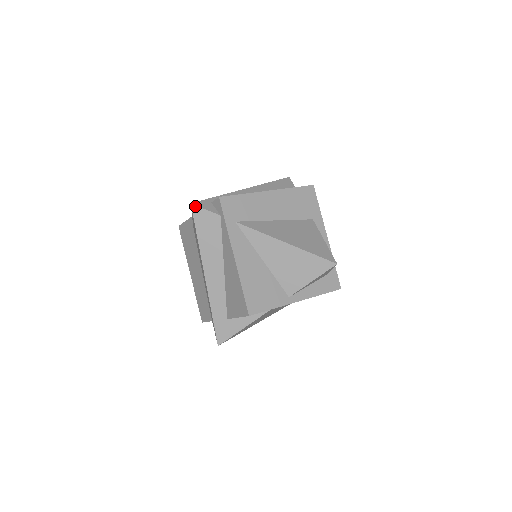
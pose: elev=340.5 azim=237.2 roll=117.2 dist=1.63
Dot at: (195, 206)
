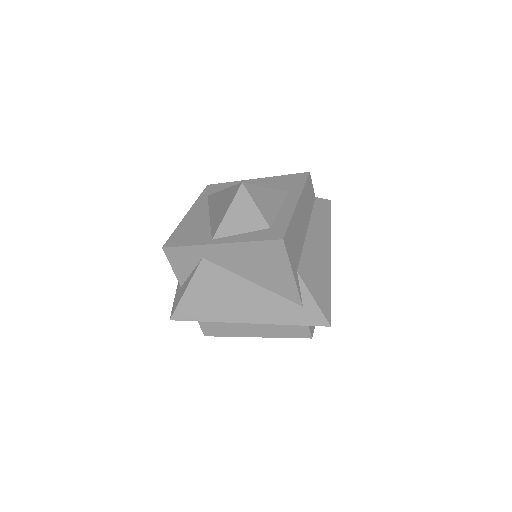
Dot at: occluded
